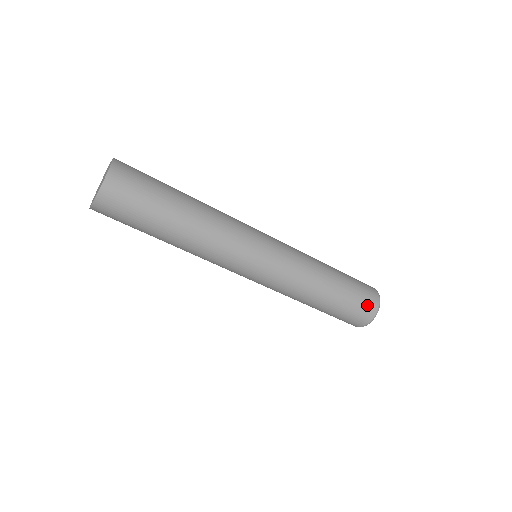
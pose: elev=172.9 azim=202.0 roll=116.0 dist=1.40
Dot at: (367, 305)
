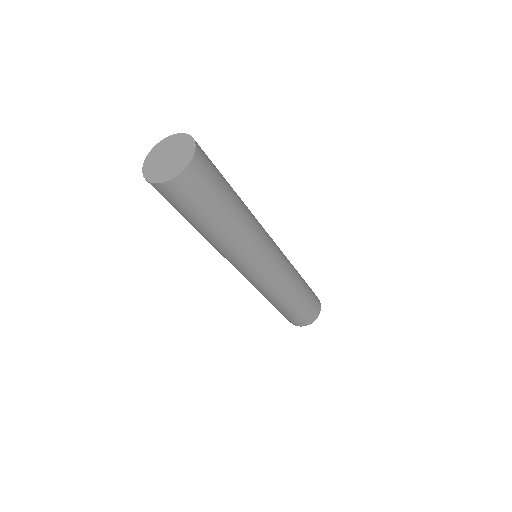
Dot at: (317, 303)
